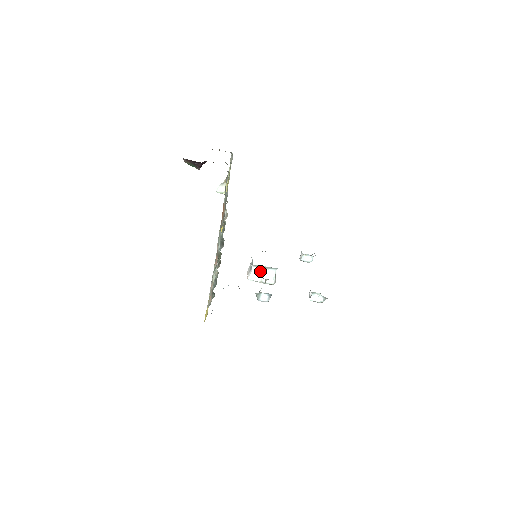
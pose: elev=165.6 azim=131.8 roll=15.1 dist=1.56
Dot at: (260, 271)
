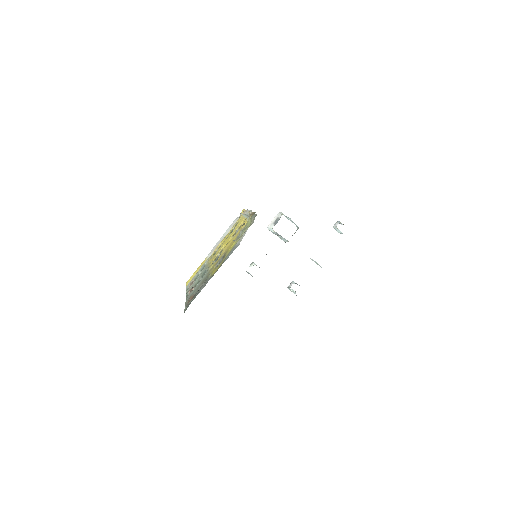
Dot at: (277, 233)
